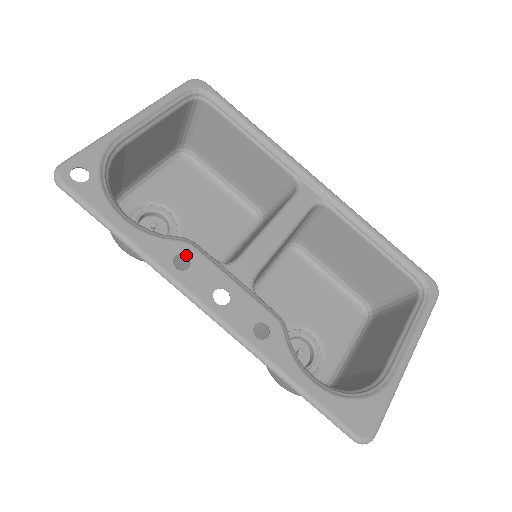
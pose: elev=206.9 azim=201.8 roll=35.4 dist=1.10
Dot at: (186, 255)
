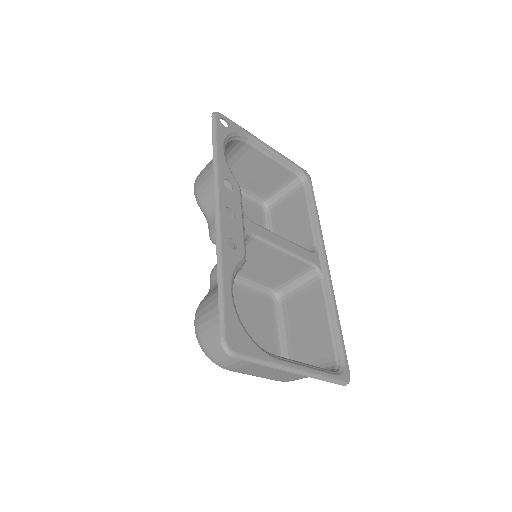
Dot at: (233, 186)
